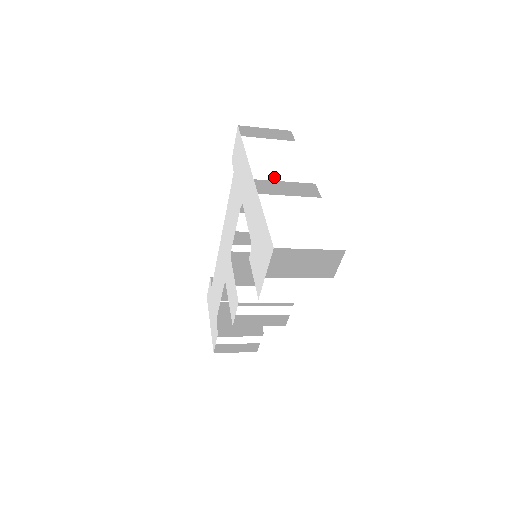
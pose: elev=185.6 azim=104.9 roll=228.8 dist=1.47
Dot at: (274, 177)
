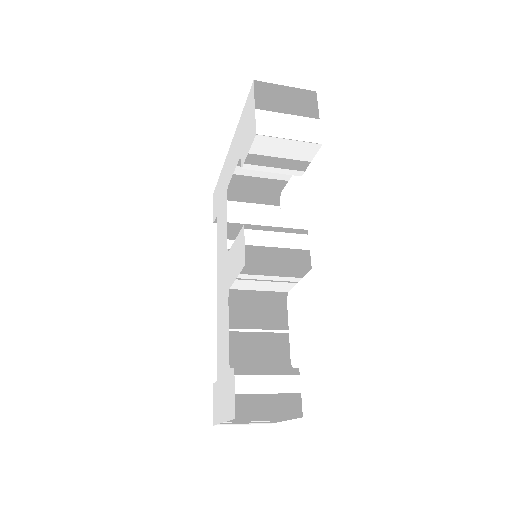
Dot at: occluded
